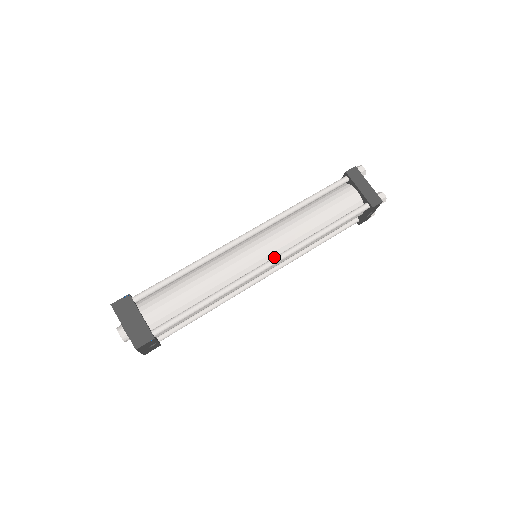
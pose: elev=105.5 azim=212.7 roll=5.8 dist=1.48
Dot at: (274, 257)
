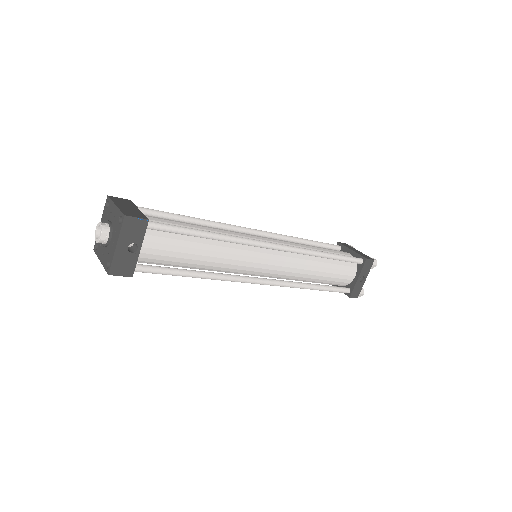
Dot at: (279, 244)
